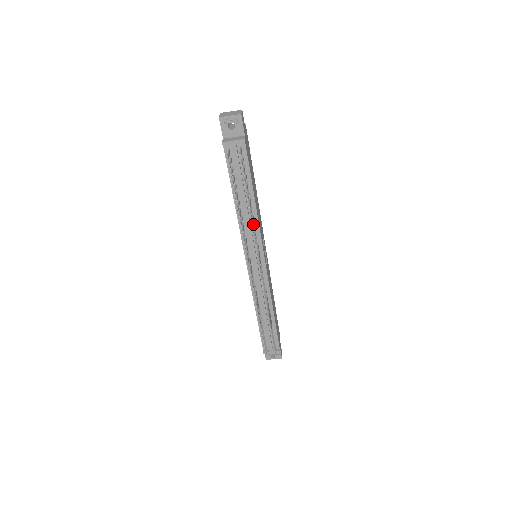
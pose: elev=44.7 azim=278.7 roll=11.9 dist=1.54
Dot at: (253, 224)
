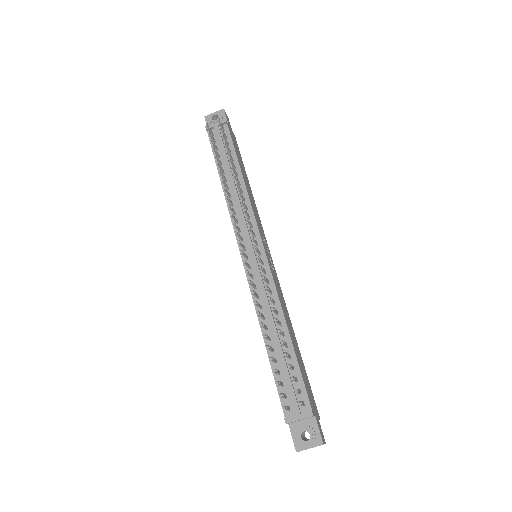
Dot at: (242, 196)
